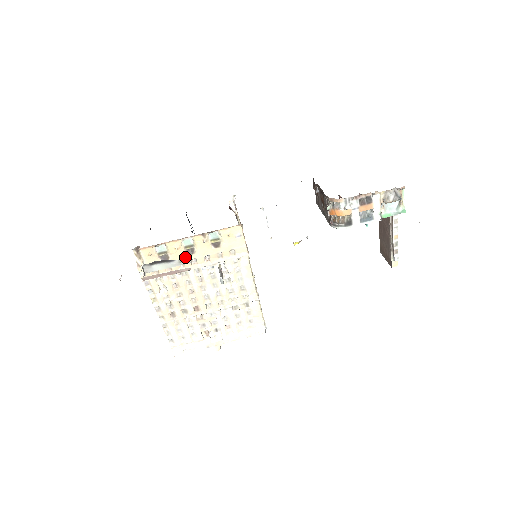
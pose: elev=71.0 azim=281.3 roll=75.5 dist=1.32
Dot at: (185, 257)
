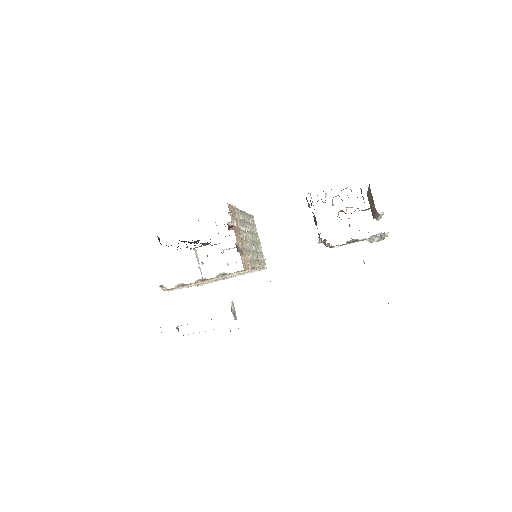
Dot at: occluded
